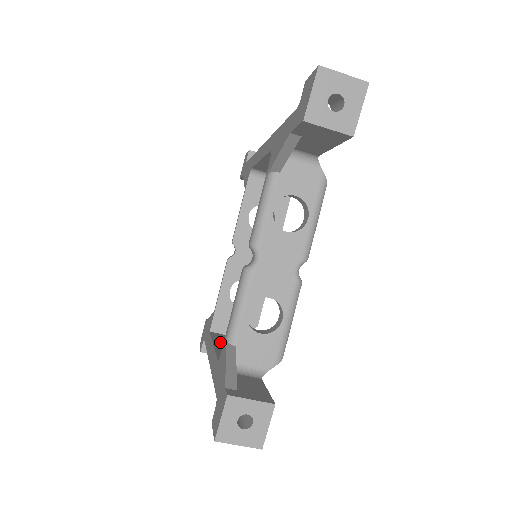
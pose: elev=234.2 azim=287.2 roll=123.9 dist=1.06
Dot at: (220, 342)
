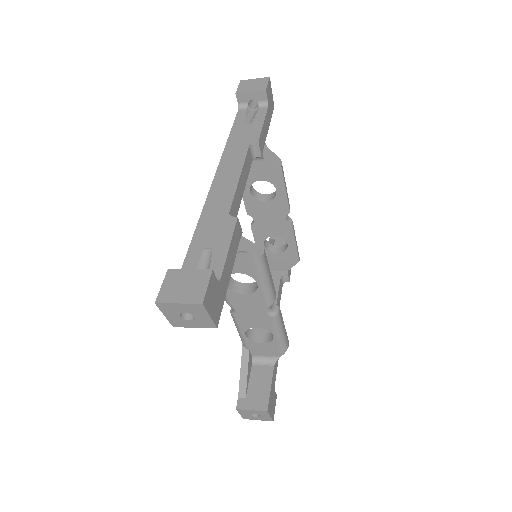
Dot at: occluded
